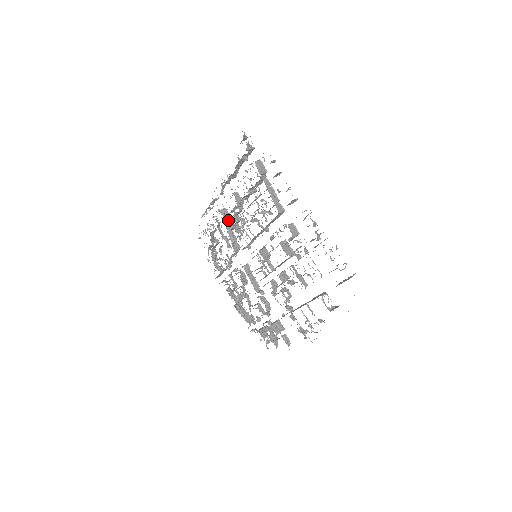
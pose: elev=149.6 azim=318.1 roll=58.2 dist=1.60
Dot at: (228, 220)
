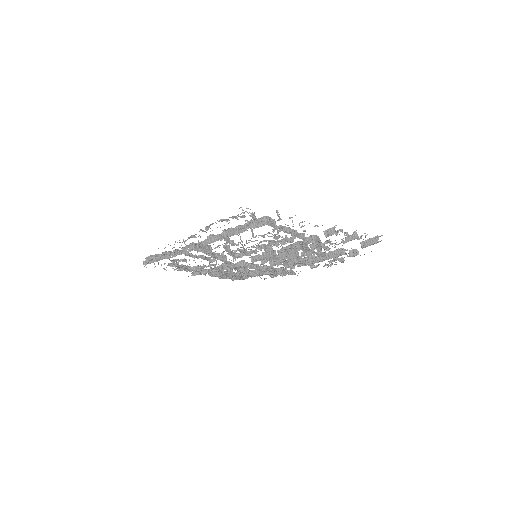
Dot at: (205, 249)
